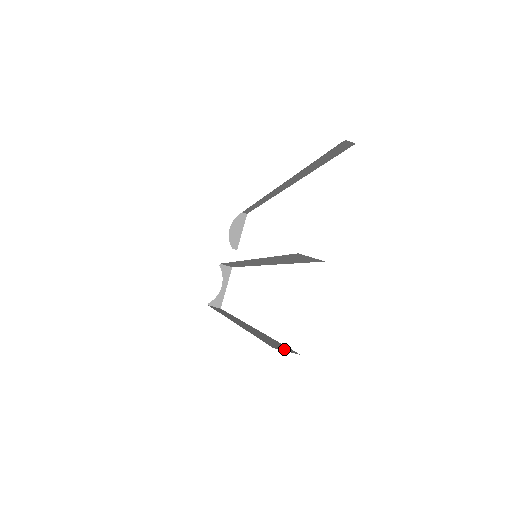
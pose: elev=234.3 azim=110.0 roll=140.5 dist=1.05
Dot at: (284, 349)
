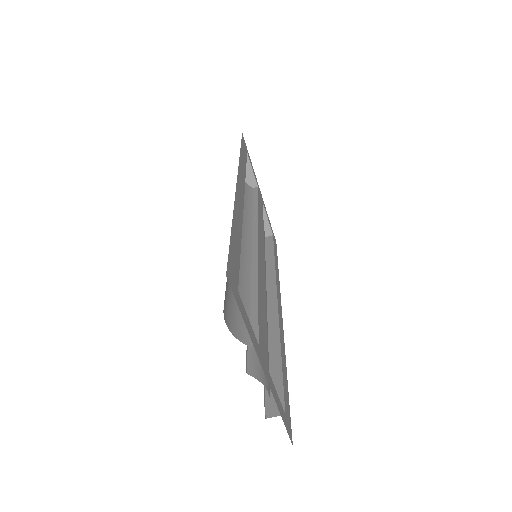
Dot at: (275, 410)
